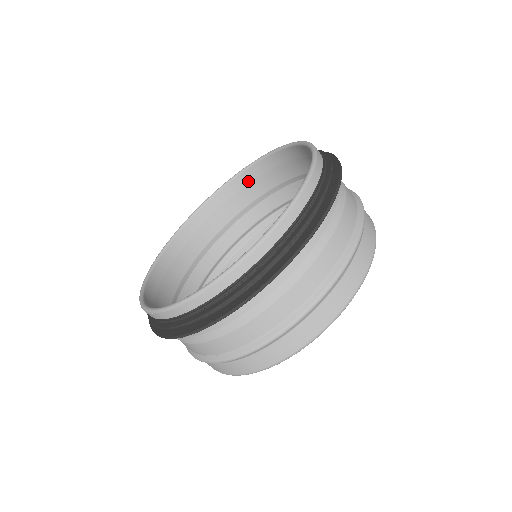
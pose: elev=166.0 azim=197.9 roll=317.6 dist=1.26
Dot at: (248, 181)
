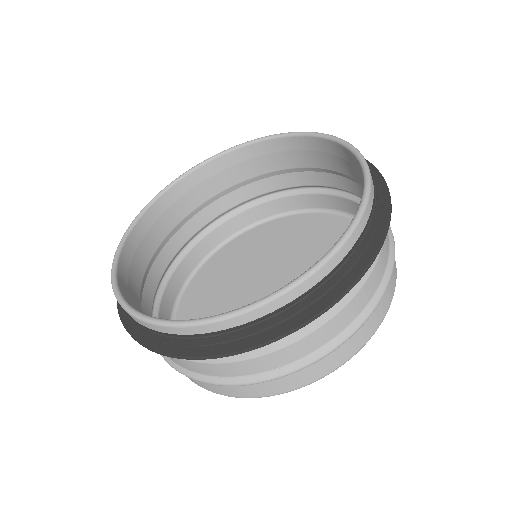
Dot at: (220, 169)
